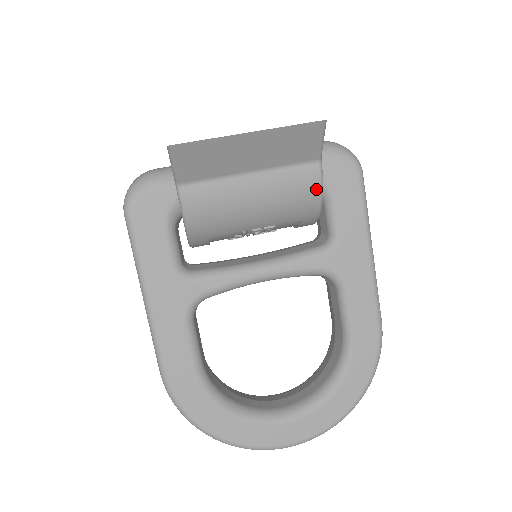
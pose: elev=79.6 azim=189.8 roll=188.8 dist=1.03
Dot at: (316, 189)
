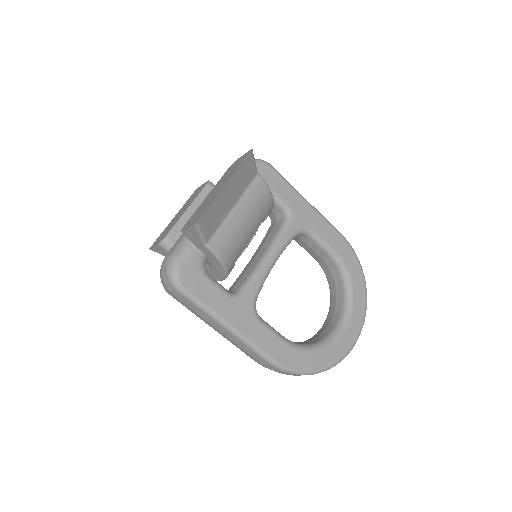
Dot at: (266, 190)
